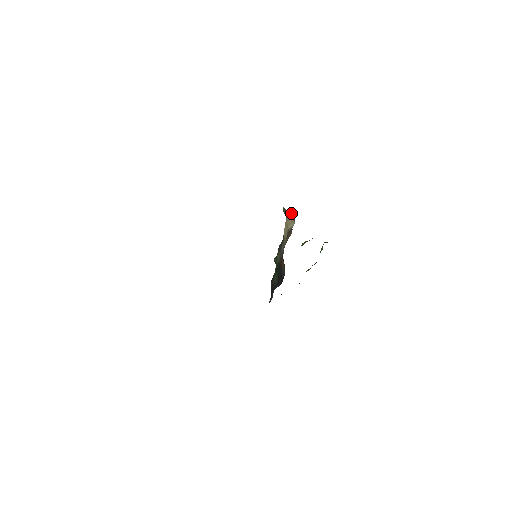
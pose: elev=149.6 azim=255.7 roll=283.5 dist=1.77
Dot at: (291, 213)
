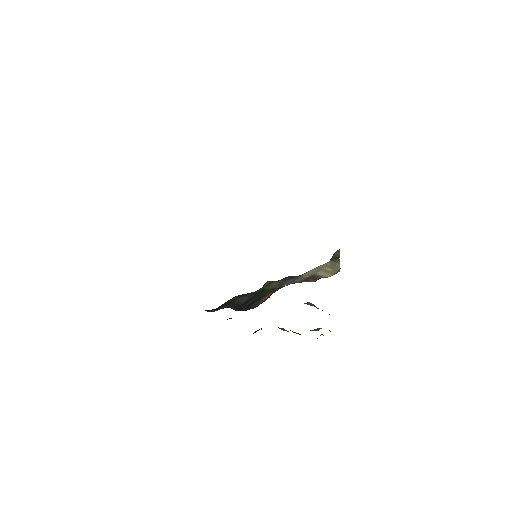
Dot at: occluded
